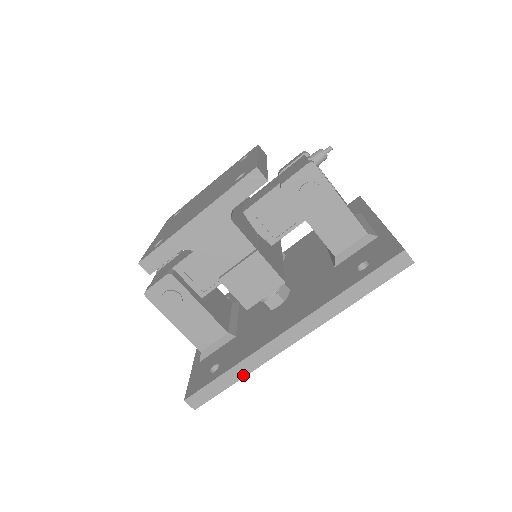
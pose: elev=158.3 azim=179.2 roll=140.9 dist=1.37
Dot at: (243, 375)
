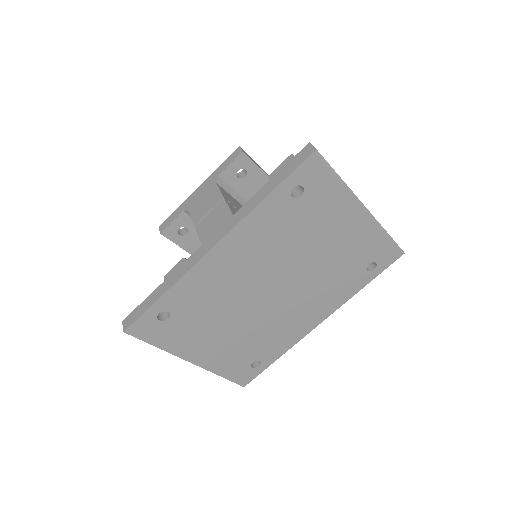
Dot at: (168, 288)
